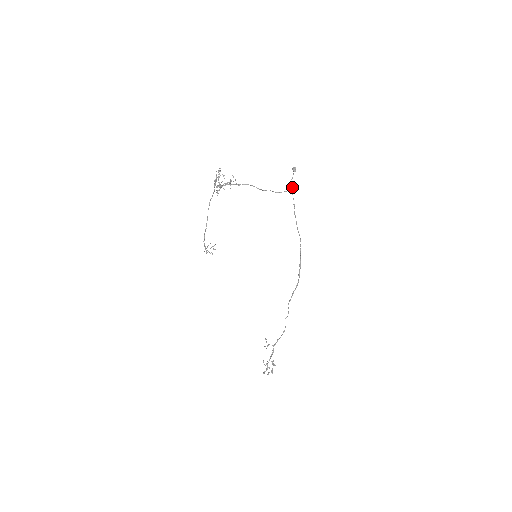
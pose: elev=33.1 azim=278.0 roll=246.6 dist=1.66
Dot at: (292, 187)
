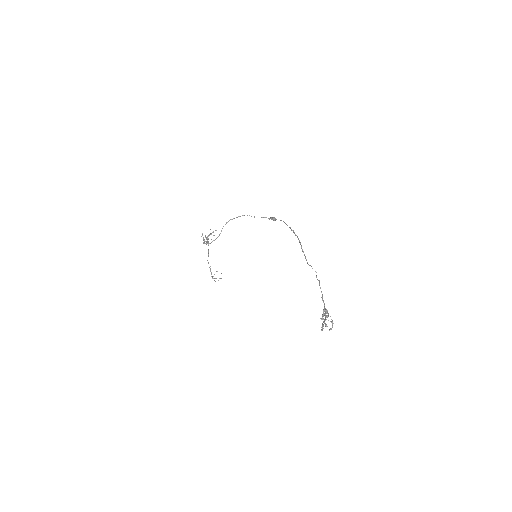
Dot at: (271, 219)
